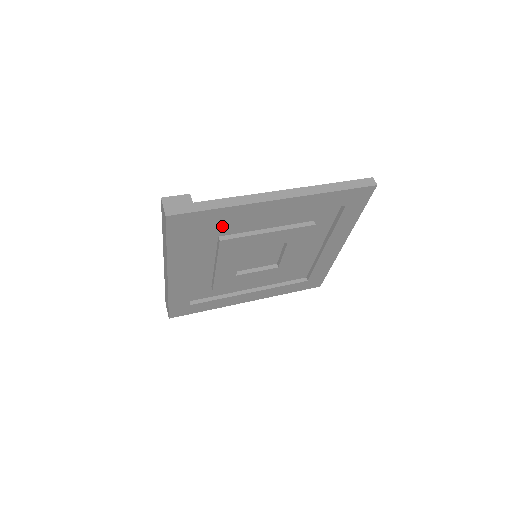
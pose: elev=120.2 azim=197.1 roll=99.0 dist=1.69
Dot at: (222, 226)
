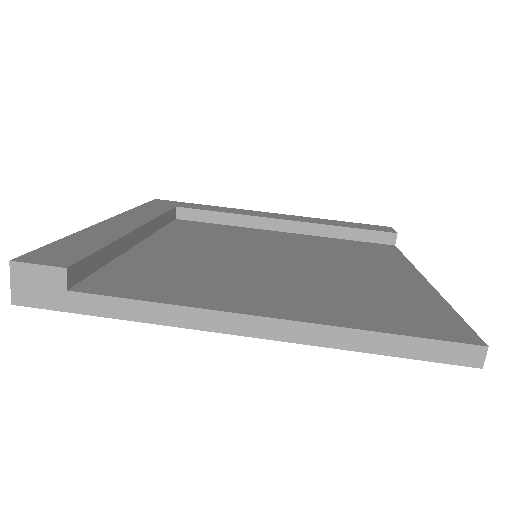
Dot at: occluded
